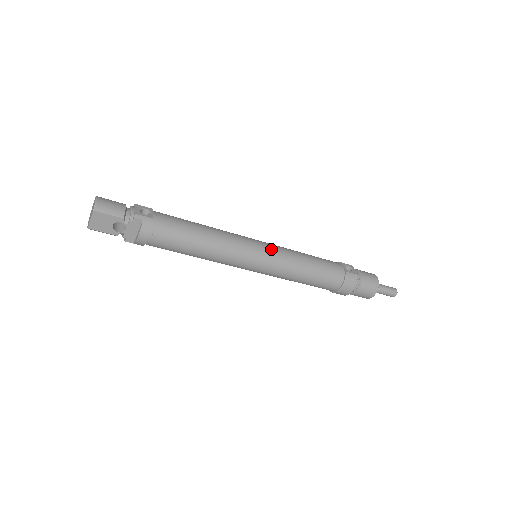
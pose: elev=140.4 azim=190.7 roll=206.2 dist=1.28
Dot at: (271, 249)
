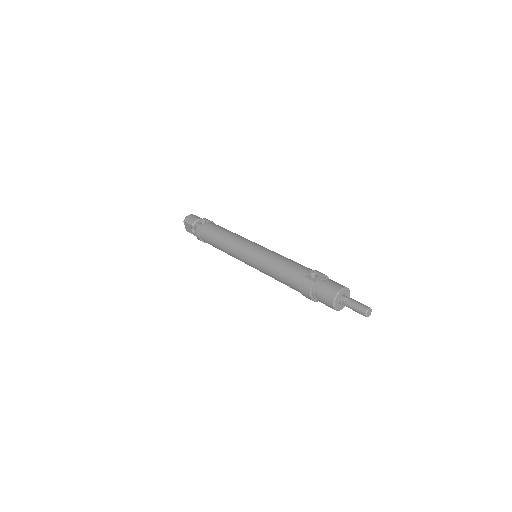
Dot at: (256, 250)
